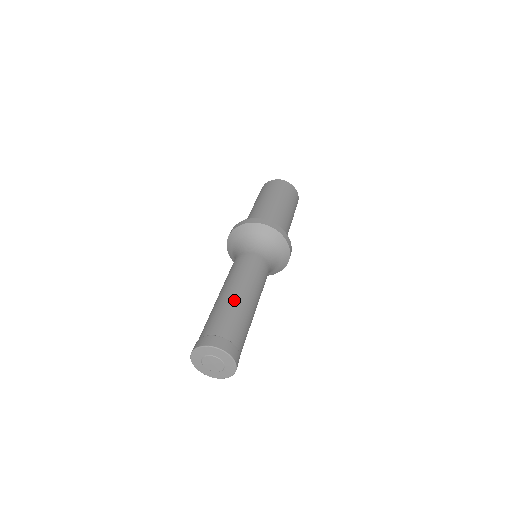
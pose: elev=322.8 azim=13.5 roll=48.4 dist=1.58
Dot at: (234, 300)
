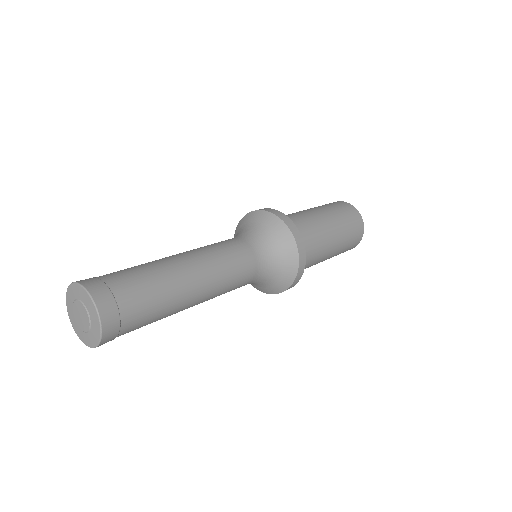
Dot at: (175, 273)
